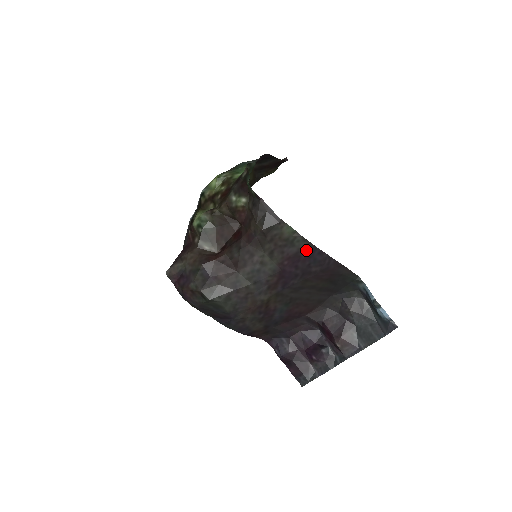
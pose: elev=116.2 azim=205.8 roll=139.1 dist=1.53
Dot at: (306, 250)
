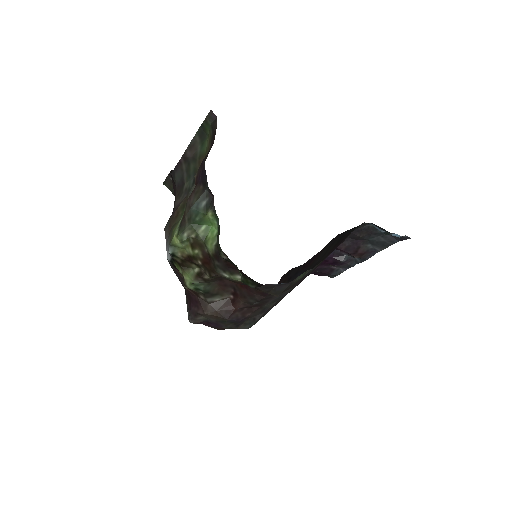
Dot at: occluded
